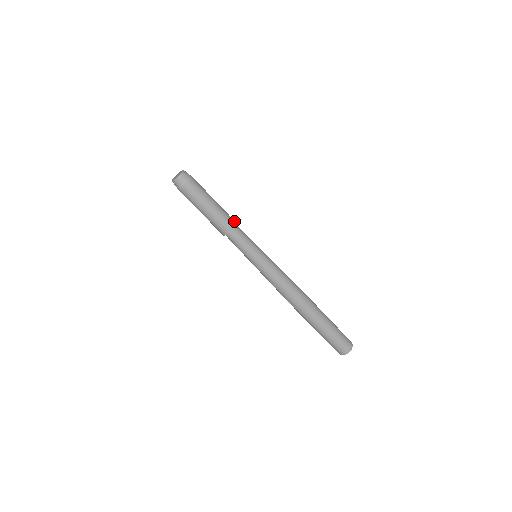
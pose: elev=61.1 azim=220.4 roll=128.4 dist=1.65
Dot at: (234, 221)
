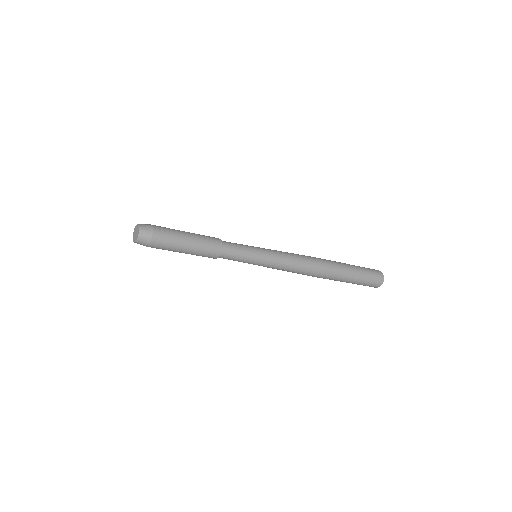
Dot at: (218, 249)
